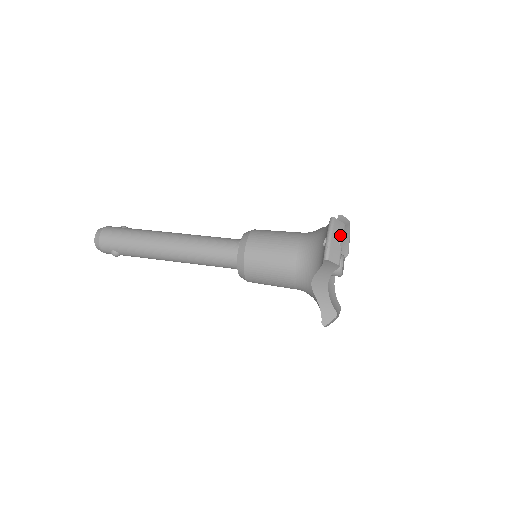
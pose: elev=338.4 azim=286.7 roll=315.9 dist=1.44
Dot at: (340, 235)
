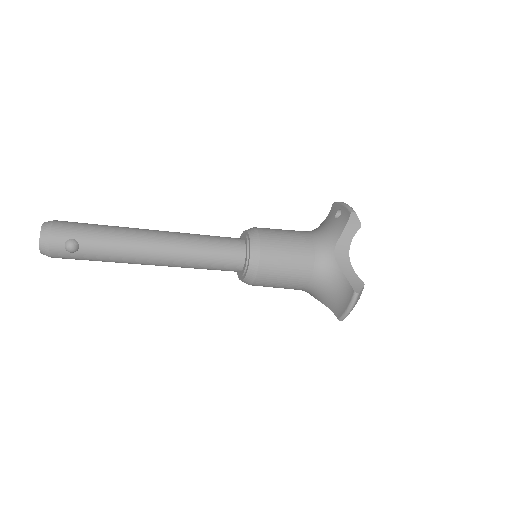
Dot at: occluded
